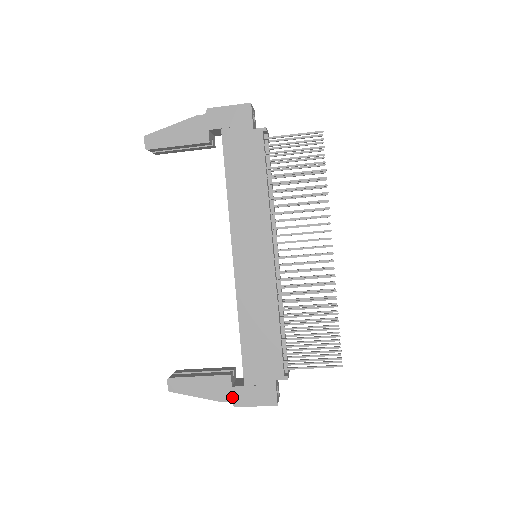
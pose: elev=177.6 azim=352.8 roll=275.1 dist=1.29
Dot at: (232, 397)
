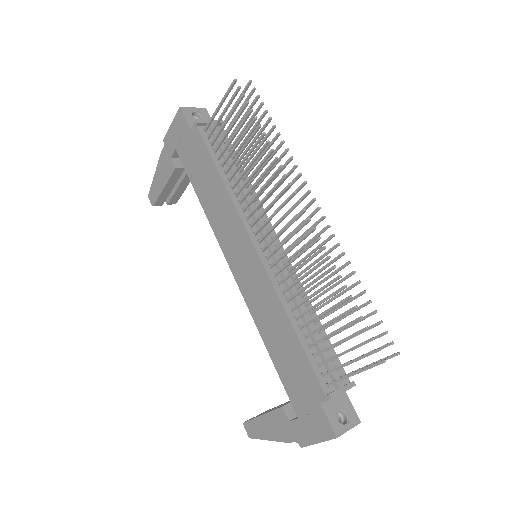
Dot at: (294, 435)
